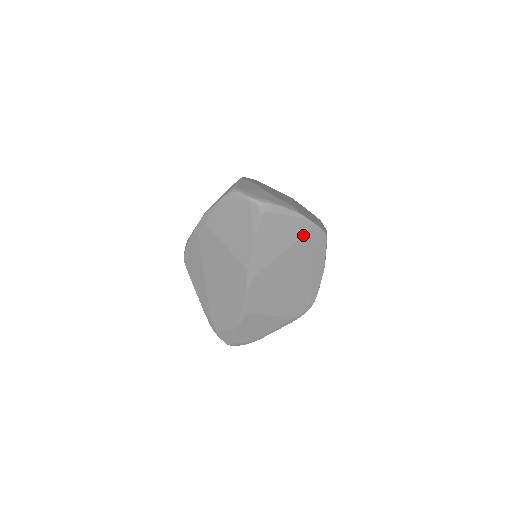
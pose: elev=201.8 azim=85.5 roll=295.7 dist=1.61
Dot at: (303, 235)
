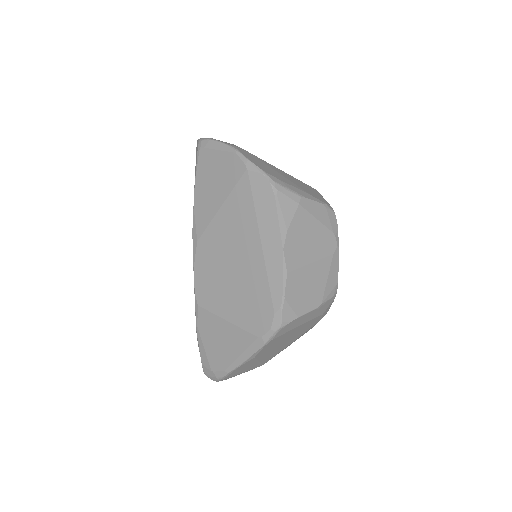
Dot at: (240, 179)
